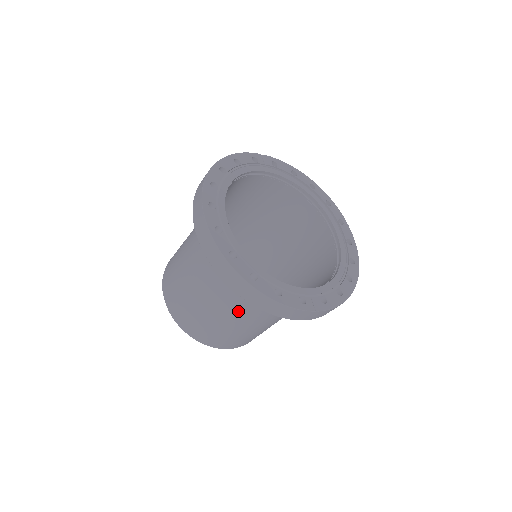
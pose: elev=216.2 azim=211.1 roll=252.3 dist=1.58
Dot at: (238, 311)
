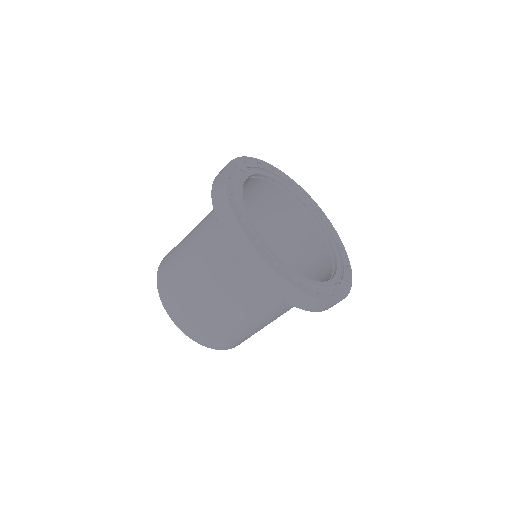
Dot at: (276, 315)
